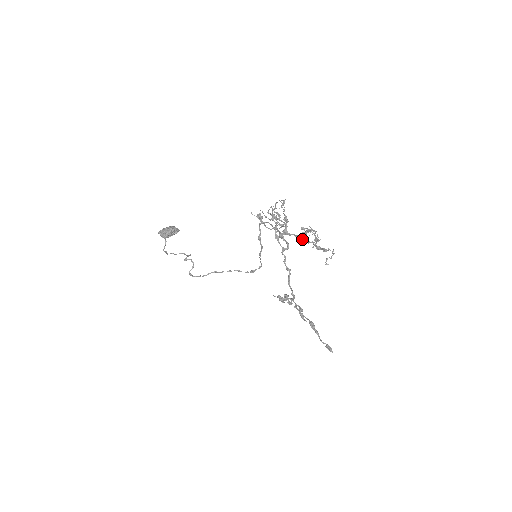
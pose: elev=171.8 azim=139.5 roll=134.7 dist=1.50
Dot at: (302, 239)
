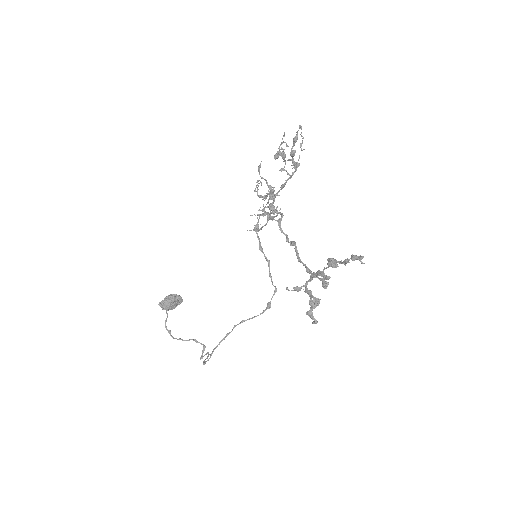
Dot at: (286, 181)
